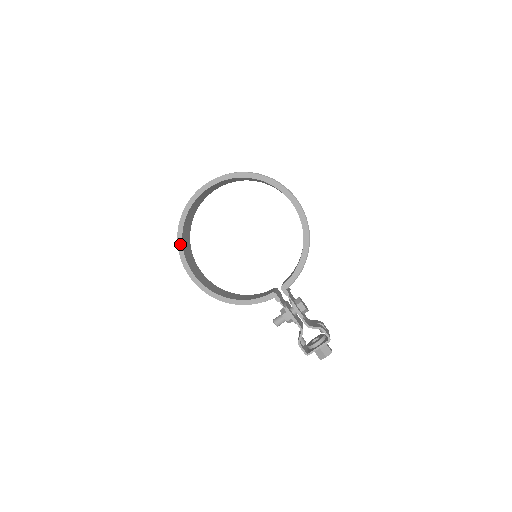
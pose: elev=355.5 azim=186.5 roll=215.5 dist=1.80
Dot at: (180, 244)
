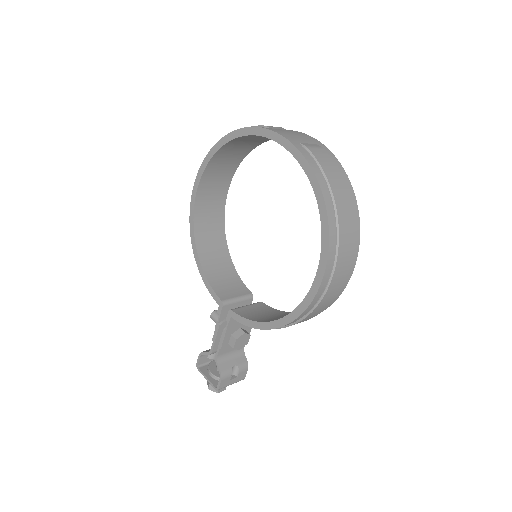
Dot at: (211, 153)
